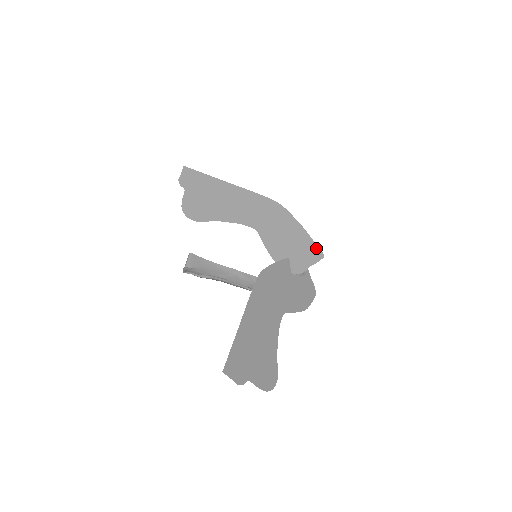
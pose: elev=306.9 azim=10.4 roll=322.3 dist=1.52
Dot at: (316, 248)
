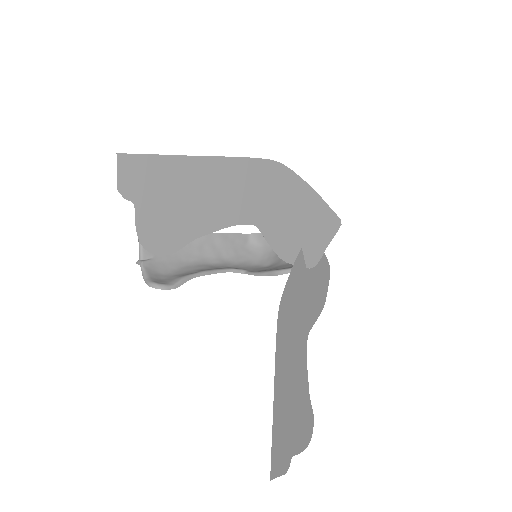
Dot at: (332, 215)
